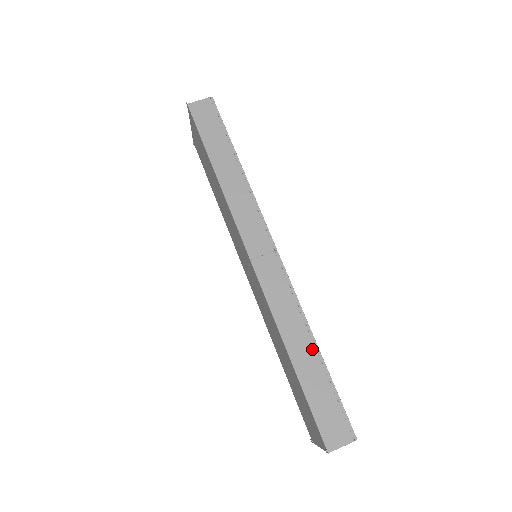
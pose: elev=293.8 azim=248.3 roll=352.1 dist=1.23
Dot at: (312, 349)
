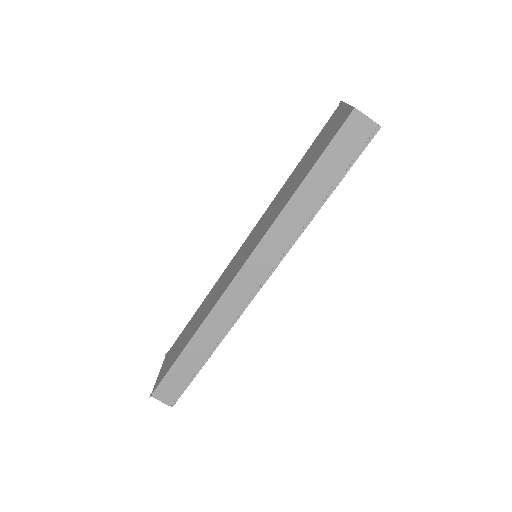
Dot at: (206, 353)
